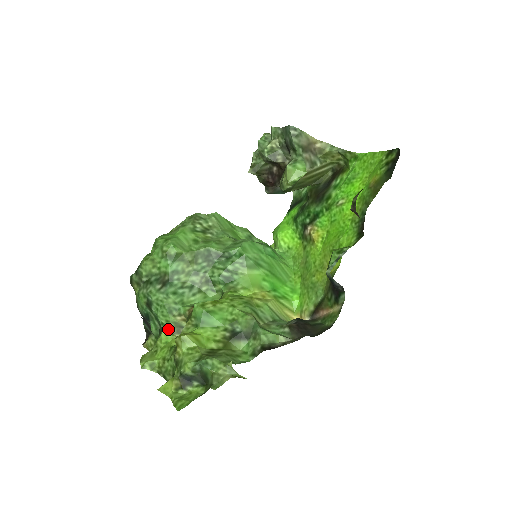
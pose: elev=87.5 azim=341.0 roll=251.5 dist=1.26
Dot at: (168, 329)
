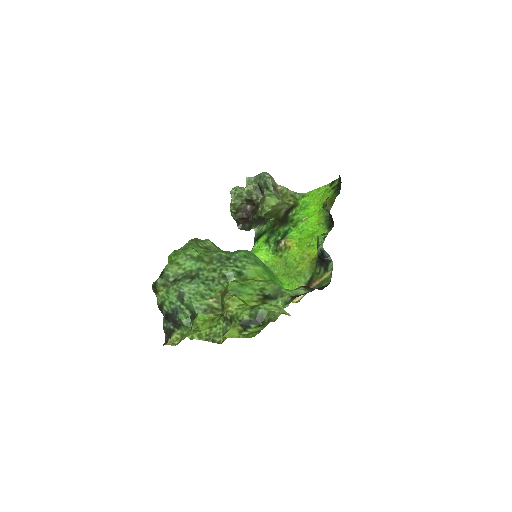
Dot at: (203, 311)
